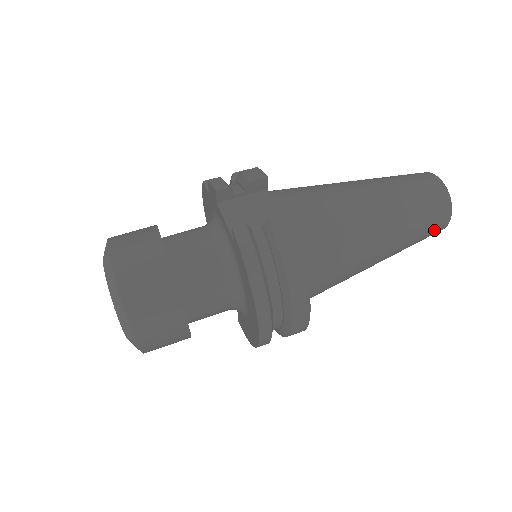
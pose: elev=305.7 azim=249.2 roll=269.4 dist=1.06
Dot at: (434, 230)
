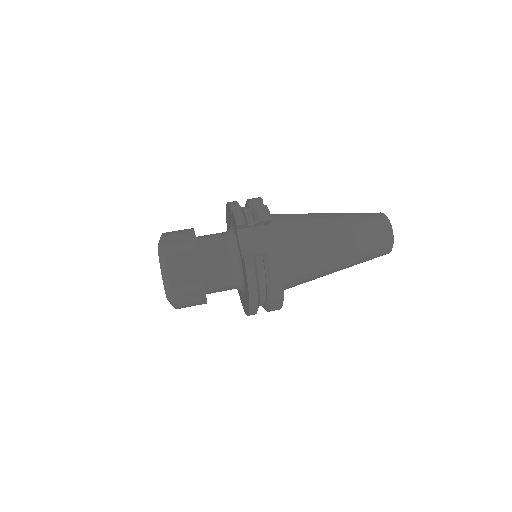
Dot at: (378, 256)
